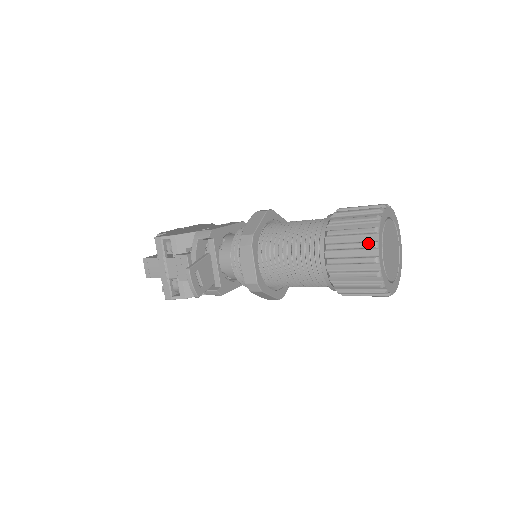
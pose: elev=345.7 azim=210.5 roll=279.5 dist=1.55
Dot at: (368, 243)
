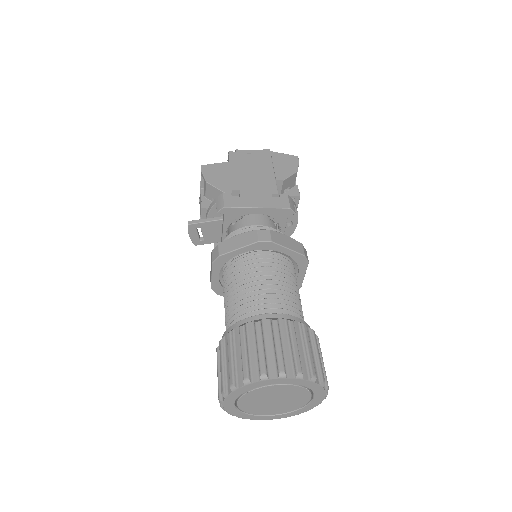
Dot at: (222, 385)
